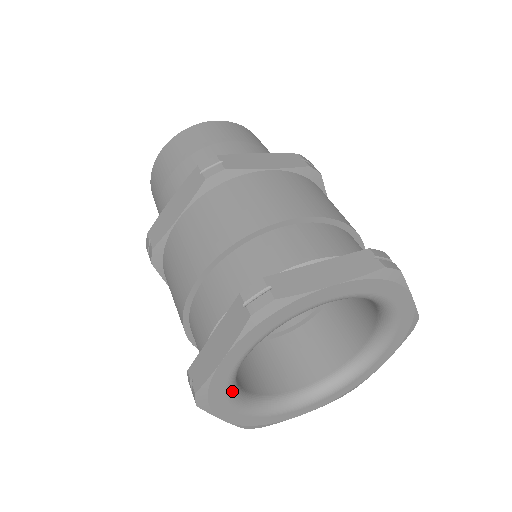
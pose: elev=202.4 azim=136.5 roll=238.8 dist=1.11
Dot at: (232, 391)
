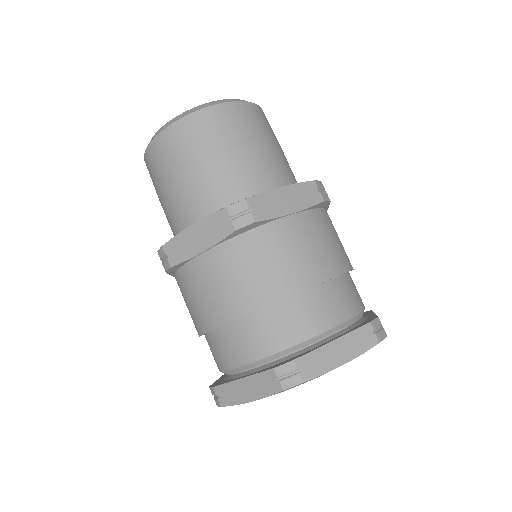
Dot at: occluded
